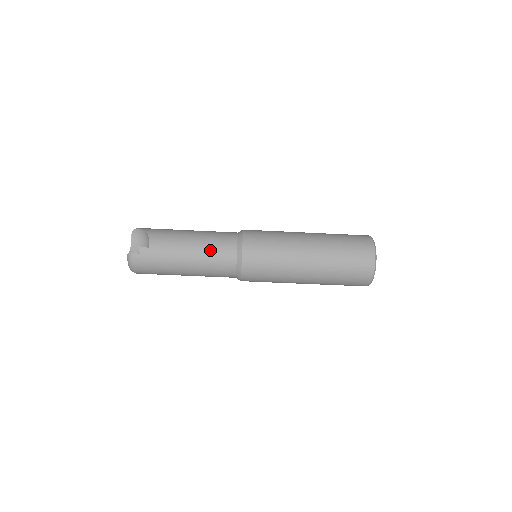
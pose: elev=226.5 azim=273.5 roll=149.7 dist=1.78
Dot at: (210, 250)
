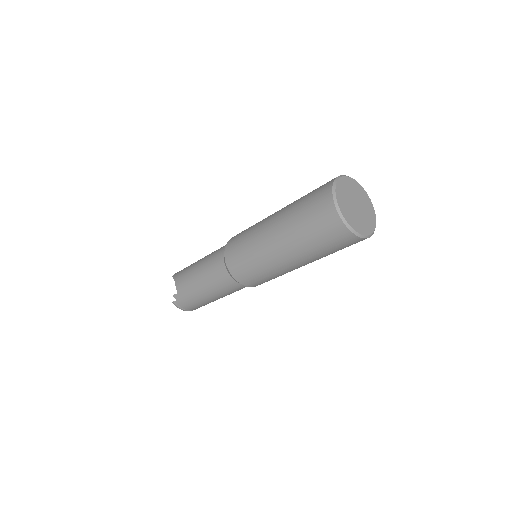
Dot at: (210, 276)
